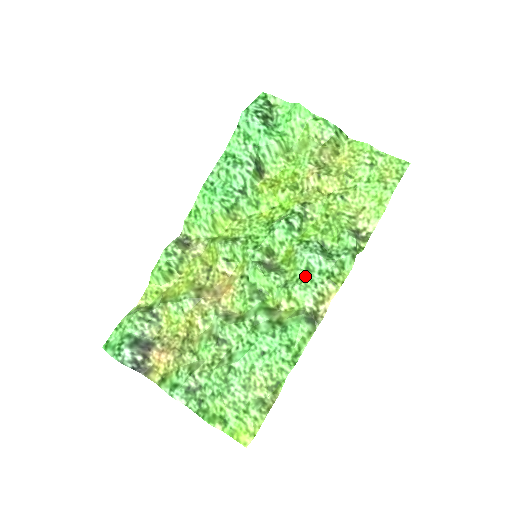
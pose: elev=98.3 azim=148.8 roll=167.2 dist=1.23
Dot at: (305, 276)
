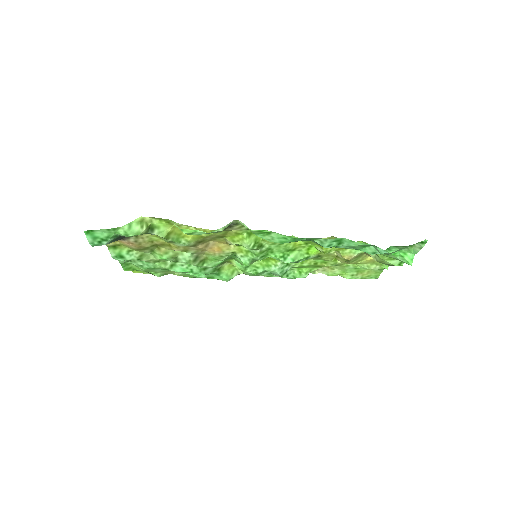
Dot at: (261, 273)
